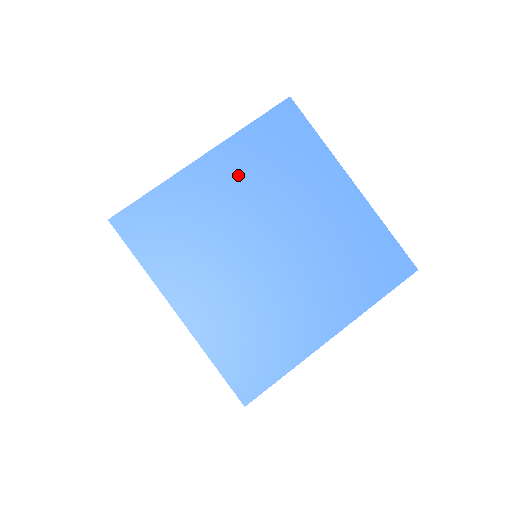
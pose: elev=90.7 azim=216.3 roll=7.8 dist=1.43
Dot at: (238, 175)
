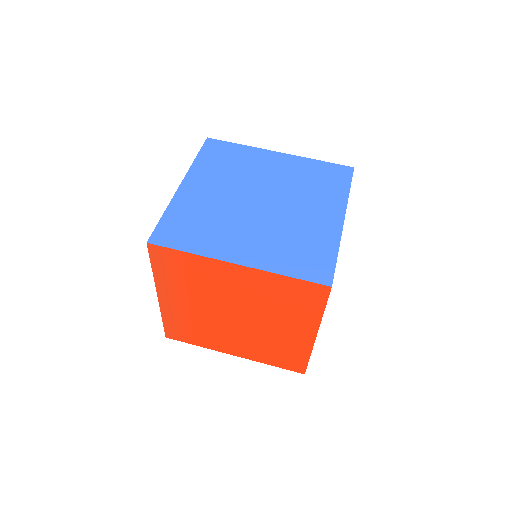
Dot at: (210, 181)
